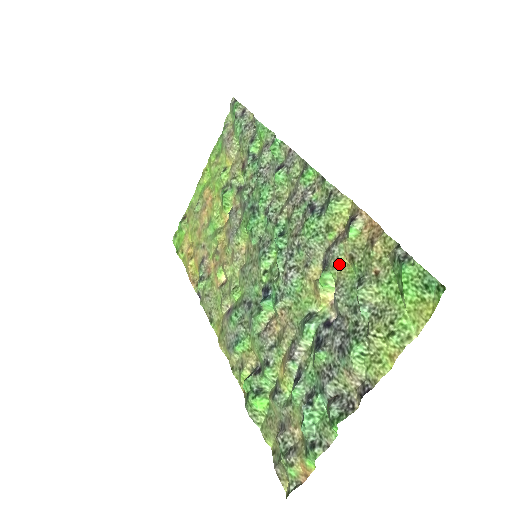
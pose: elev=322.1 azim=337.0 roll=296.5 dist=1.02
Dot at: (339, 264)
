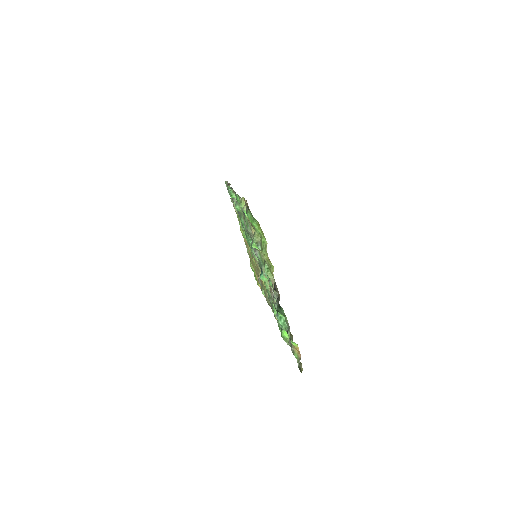
Dot at: (253, 233)
